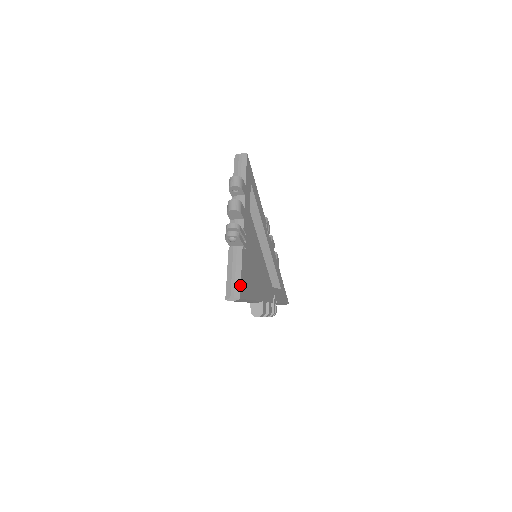
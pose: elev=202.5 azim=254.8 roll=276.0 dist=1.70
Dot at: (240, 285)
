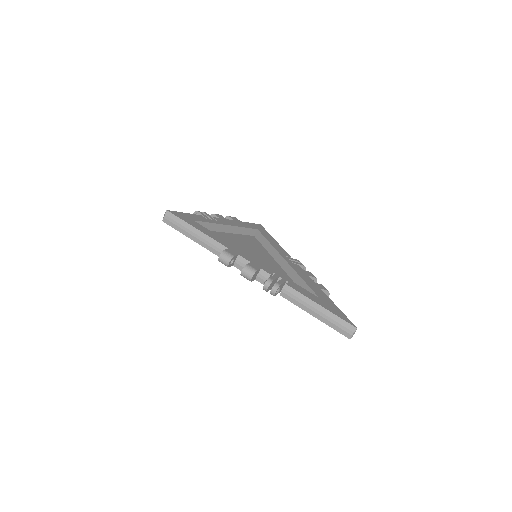
Dot at: (175, 212)
